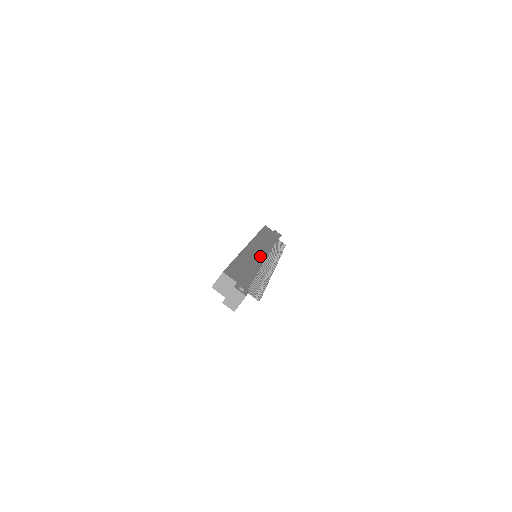
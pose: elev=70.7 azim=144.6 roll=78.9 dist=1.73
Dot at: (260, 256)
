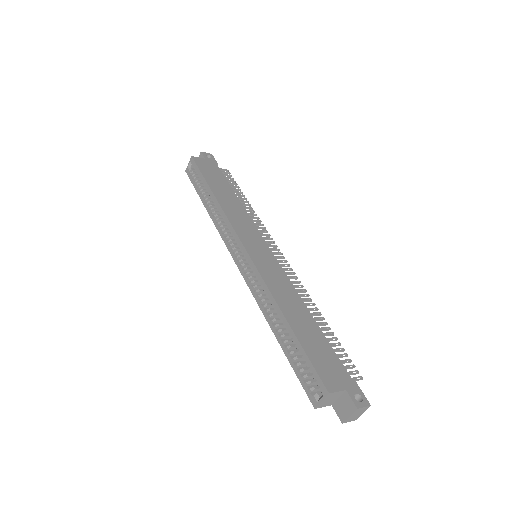
Dot at: (274, 265)
